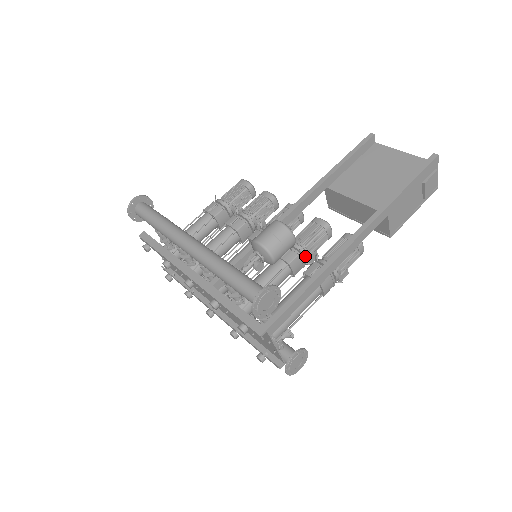
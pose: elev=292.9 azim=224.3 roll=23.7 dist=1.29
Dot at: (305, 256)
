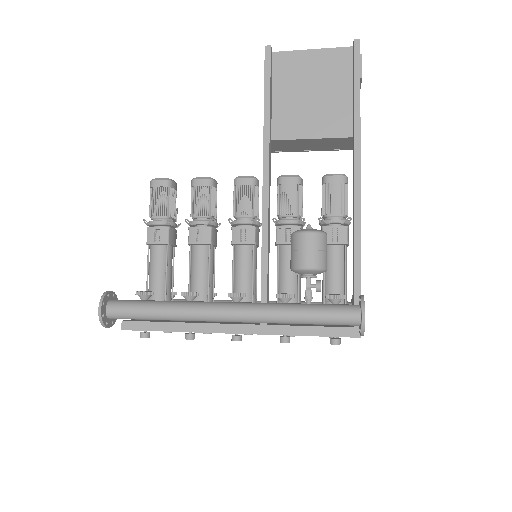
Dot at: (303, 224)
